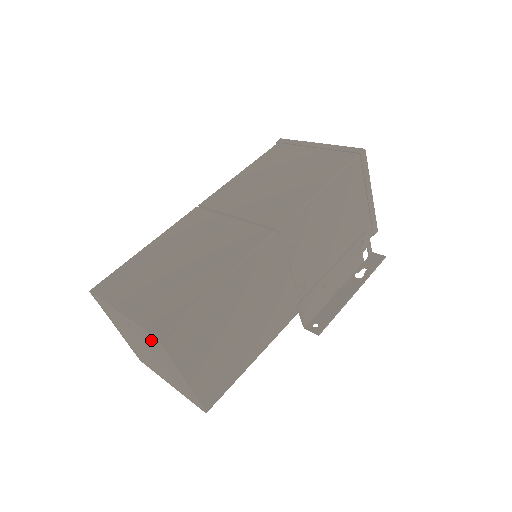
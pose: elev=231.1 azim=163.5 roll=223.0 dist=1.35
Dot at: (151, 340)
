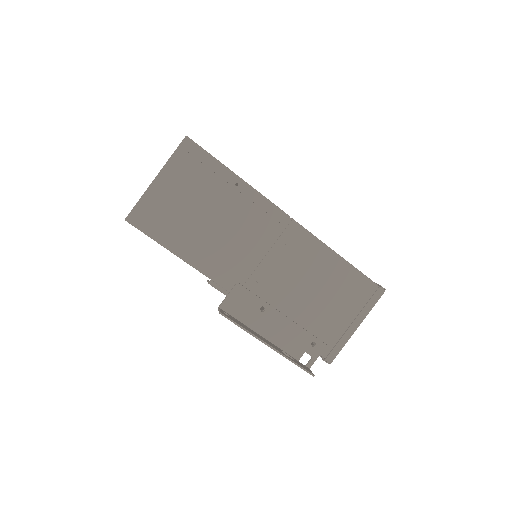
Dot at: occluded
